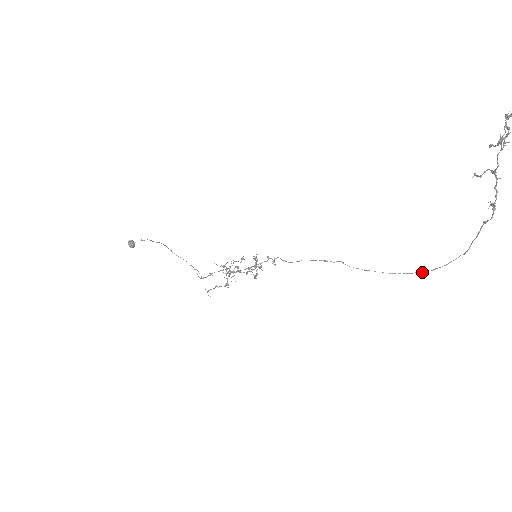
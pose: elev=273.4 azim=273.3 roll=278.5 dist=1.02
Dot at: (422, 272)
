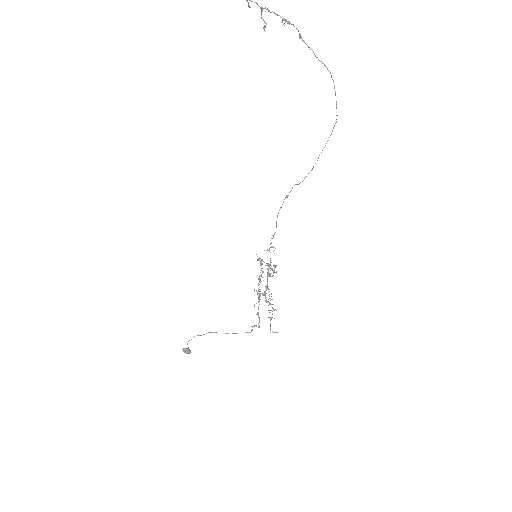
Dot at: (336, 121)
